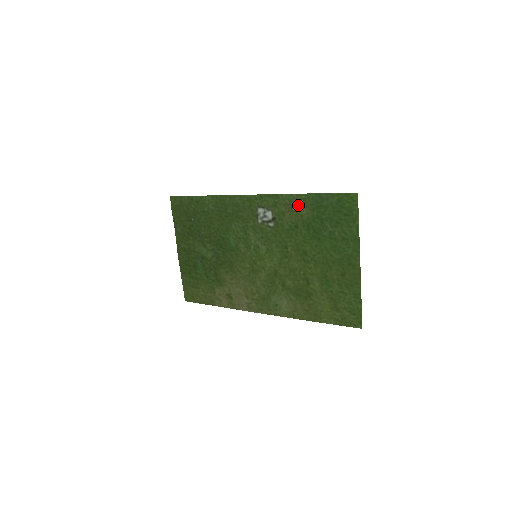
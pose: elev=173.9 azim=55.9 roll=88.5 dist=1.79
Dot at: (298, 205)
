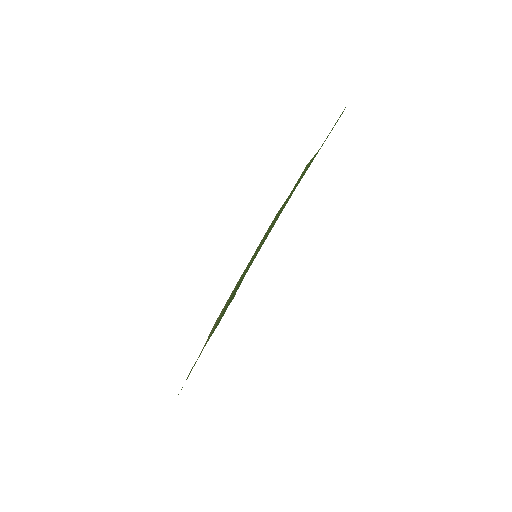
Dot at: occluded
